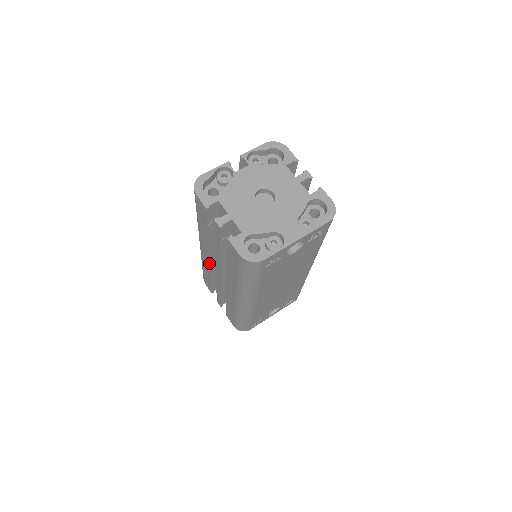
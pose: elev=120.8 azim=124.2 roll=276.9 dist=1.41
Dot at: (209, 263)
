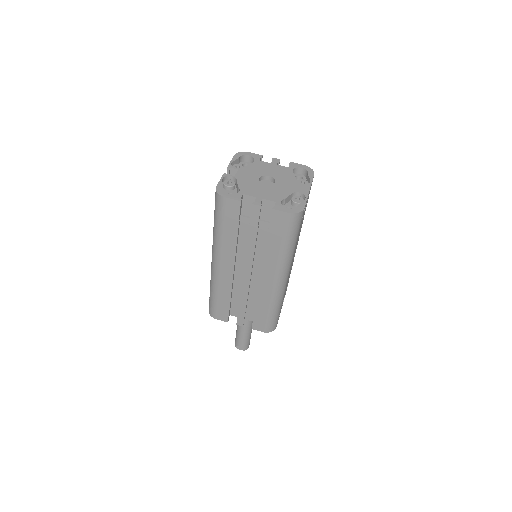
Dot at: (232, 276)
